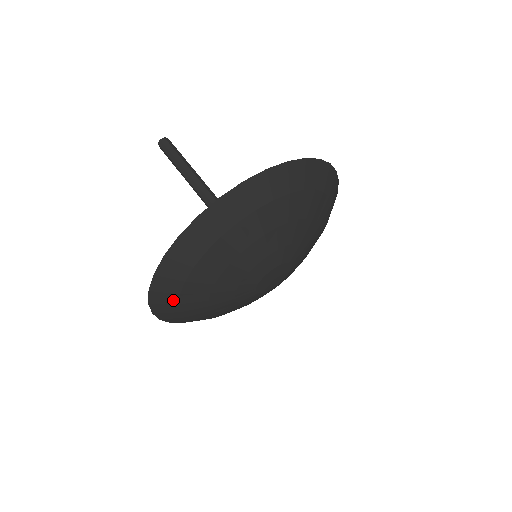
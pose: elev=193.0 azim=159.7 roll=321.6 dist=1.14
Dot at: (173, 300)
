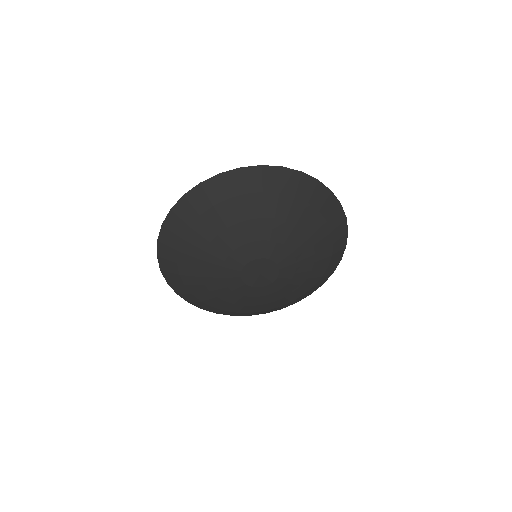
Dot at: (233, 192)
